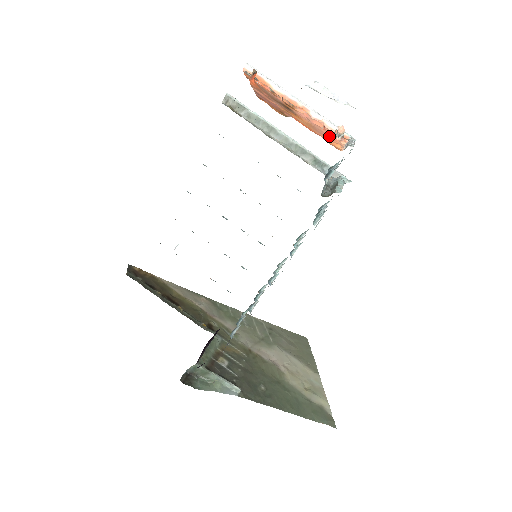
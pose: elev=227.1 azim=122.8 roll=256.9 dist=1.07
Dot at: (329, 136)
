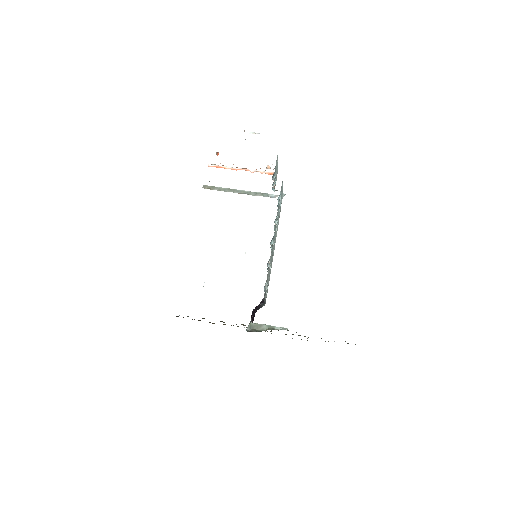
Dot at: occluded
